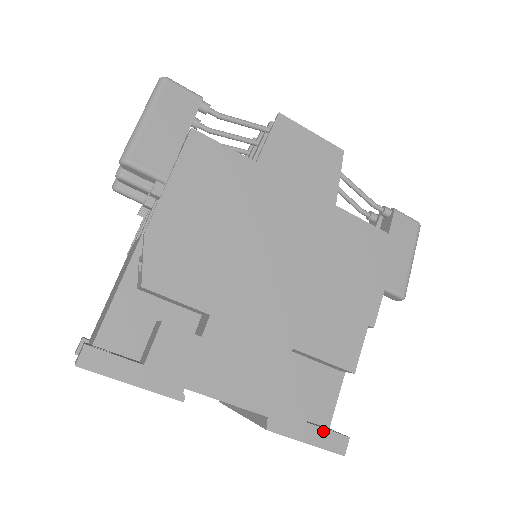
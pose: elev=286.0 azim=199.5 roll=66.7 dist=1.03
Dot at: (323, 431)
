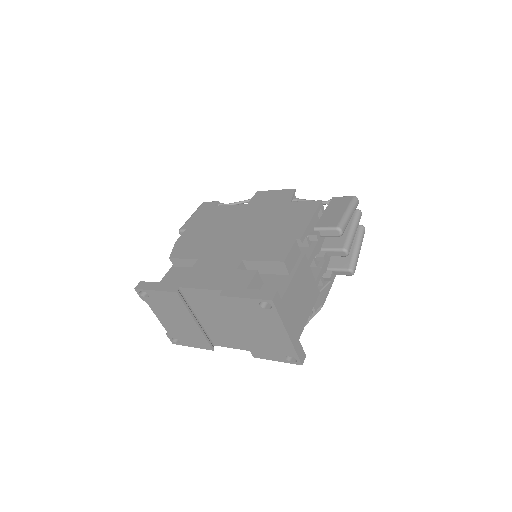
Dot at: (257, 291)
